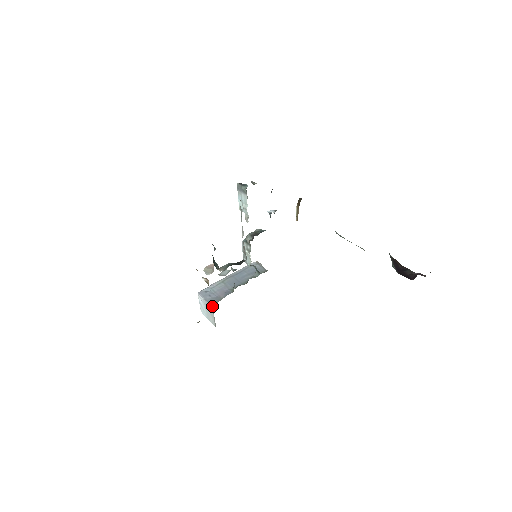
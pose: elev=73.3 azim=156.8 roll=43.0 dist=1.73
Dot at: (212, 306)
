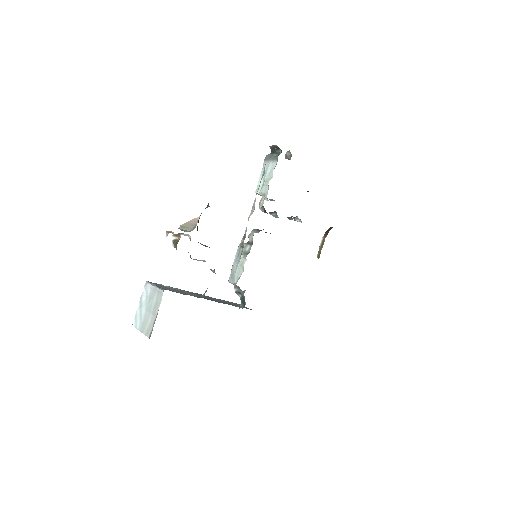
Dot at: occluded
